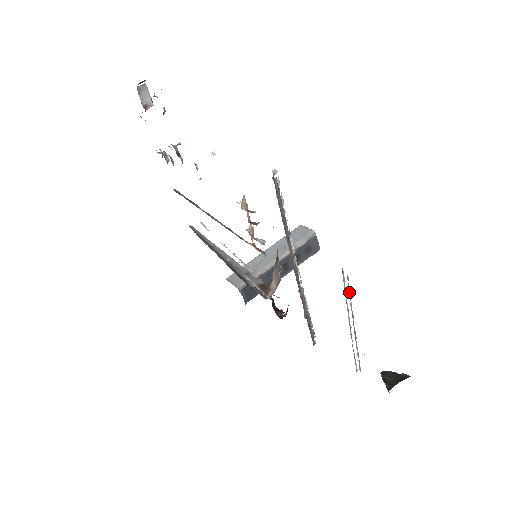
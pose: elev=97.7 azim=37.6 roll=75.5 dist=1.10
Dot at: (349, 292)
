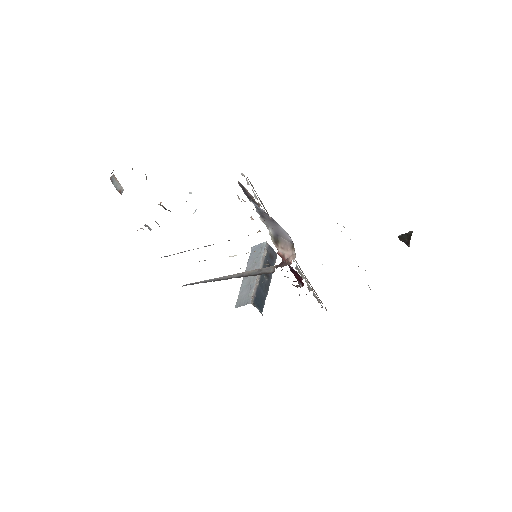
Dot at: occluded
